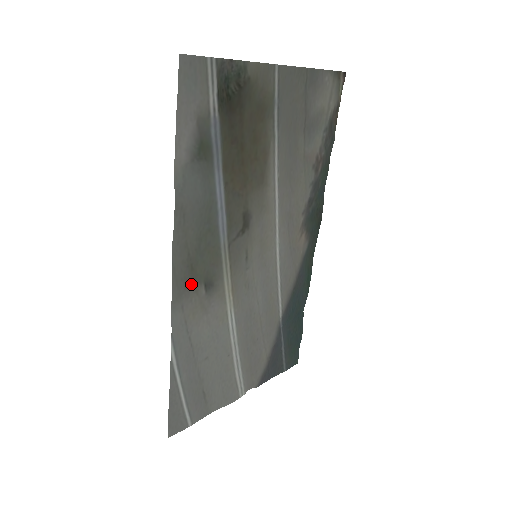
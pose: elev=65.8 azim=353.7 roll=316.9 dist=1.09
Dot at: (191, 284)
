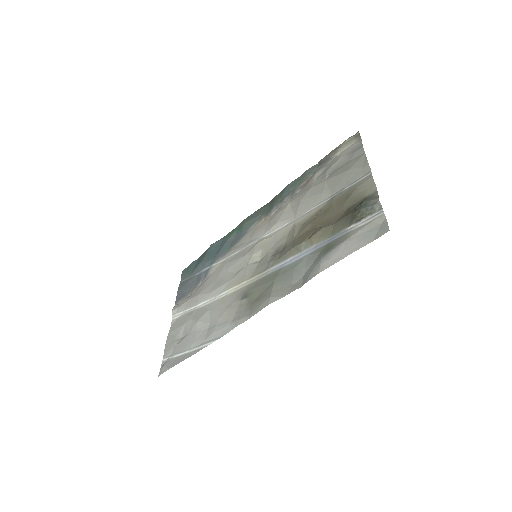
Dot at: (248, 306)
